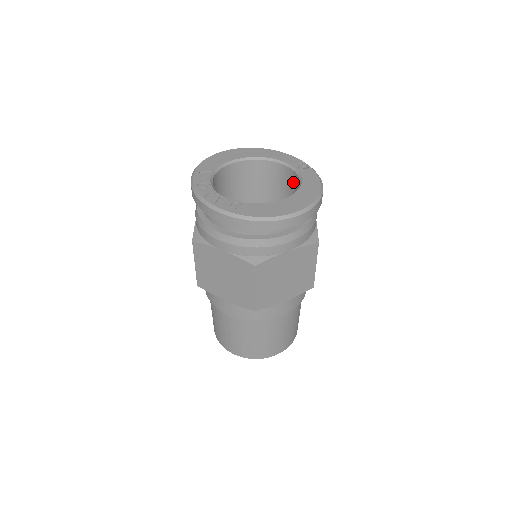
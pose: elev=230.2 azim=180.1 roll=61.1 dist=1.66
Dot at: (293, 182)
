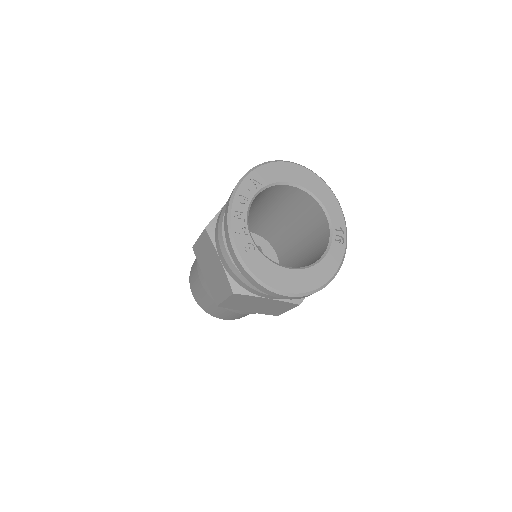
Dot at: (323, 240)
